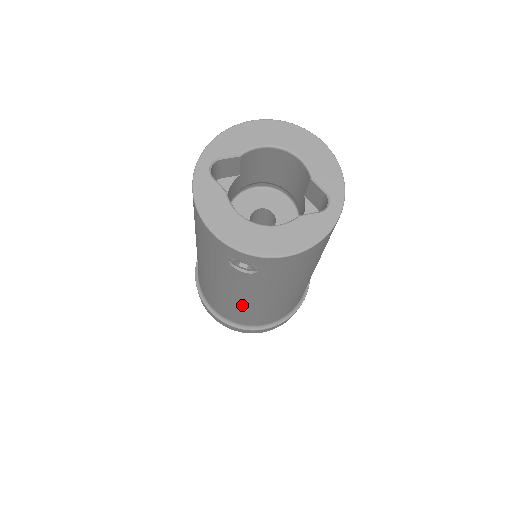
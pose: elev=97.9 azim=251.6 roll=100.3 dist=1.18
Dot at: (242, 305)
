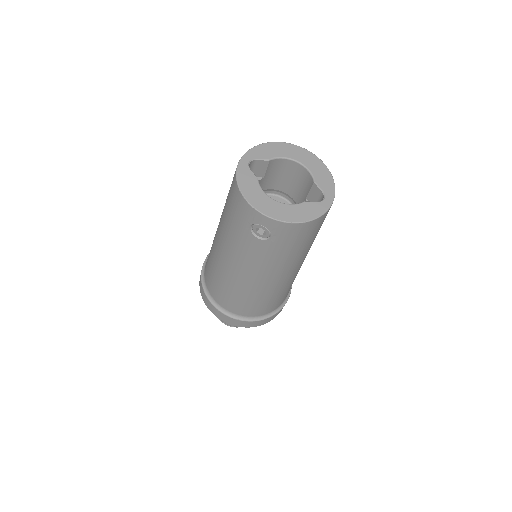
Dot at: (244, 283)
